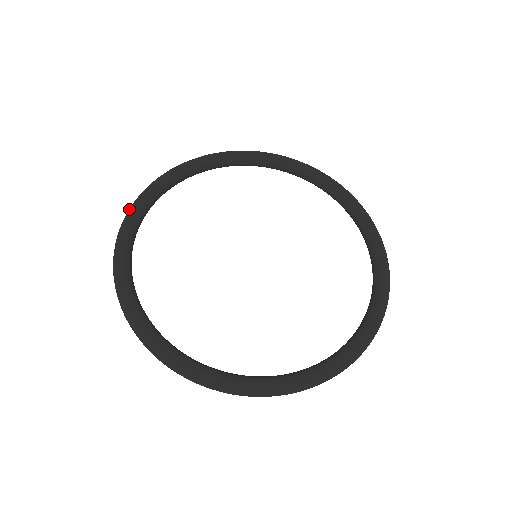
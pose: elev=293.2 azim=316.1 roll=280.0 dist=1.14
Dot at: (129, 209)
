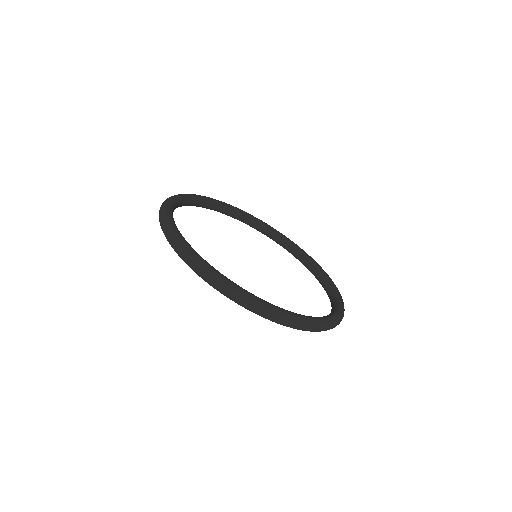
Dot at: occluded
